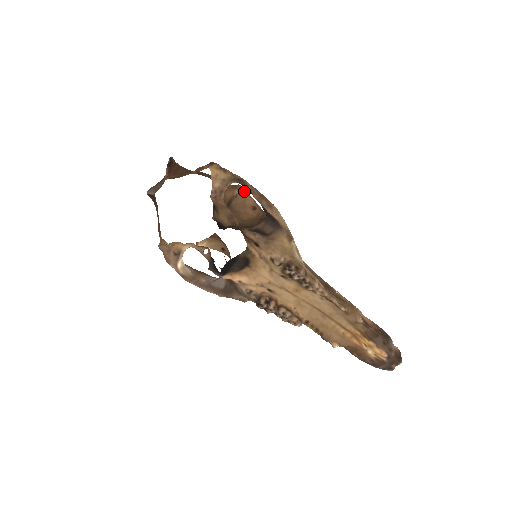
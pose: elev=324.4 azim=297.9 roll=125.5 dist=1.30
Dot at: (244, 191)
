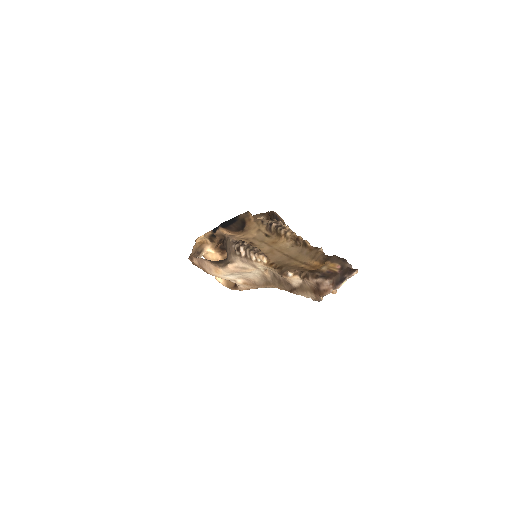
Dot at: occluded
